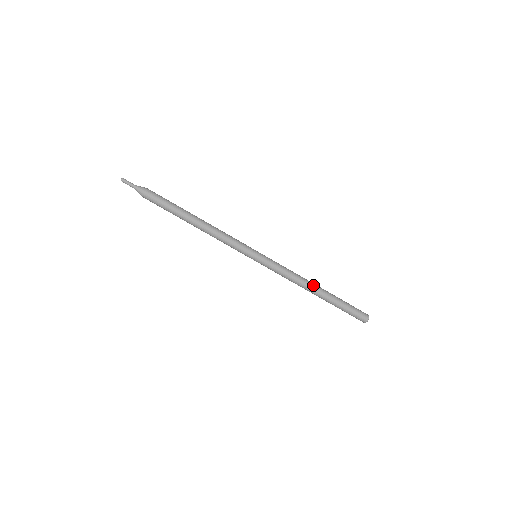
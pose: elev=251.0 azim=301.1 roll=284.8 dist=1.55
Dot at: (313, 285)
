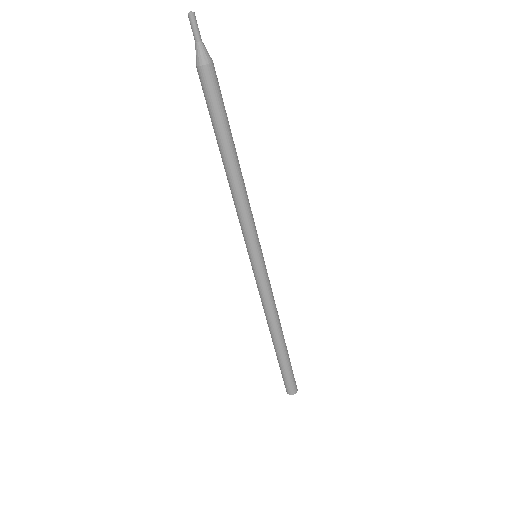
Dot at: (277, 332)
